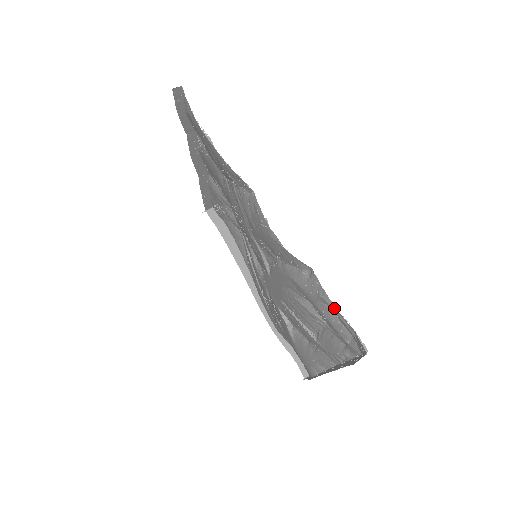
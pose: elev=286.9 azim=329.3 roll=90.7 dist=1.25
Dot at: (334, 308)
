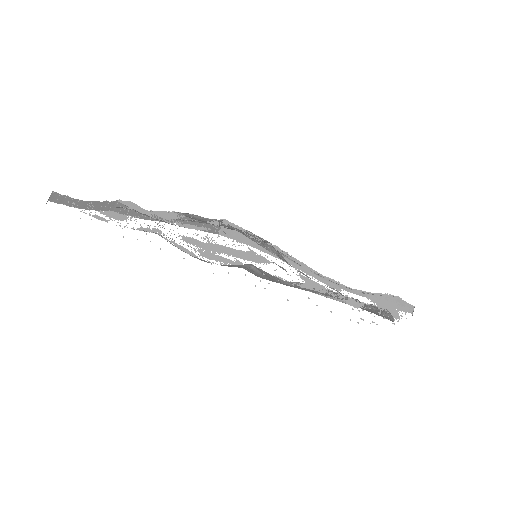
Dot at: (297, 286)
